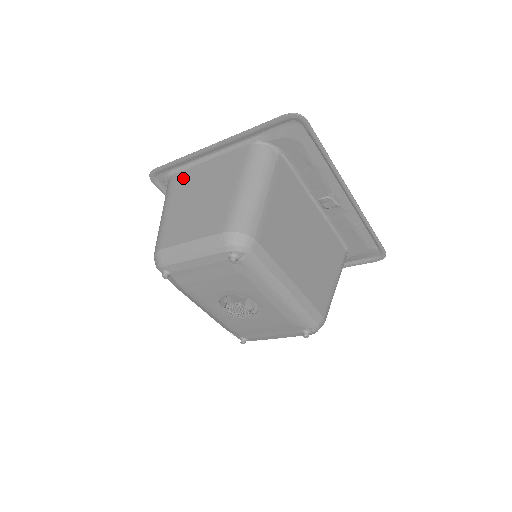
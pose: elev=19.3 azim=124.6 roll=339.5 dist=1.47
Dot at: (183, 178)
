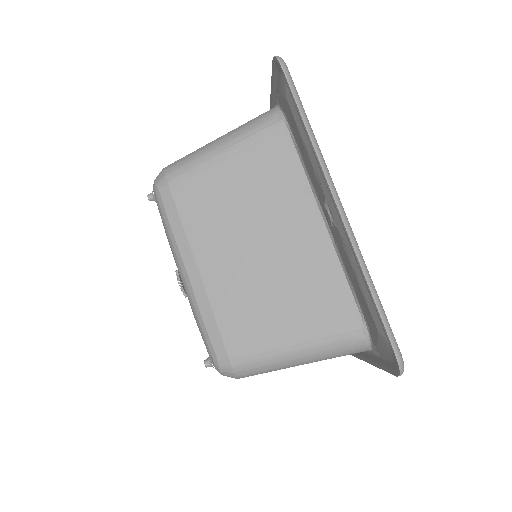
Dot at: occluded
